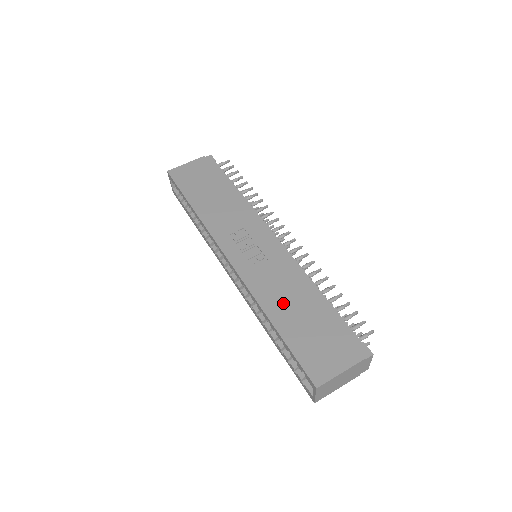
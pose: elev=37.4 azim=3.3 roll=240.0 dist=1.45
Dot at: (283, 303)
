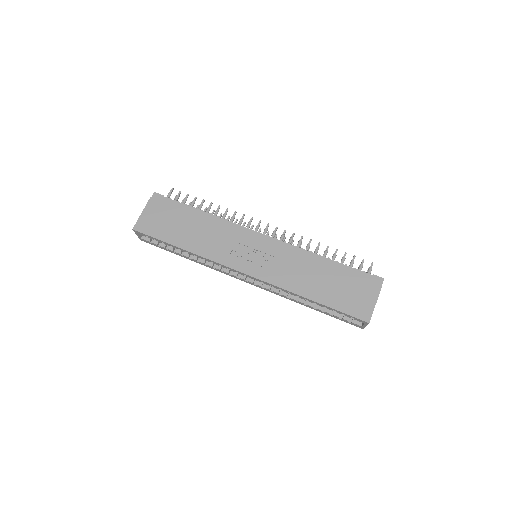
Dot at: (308, 282)
